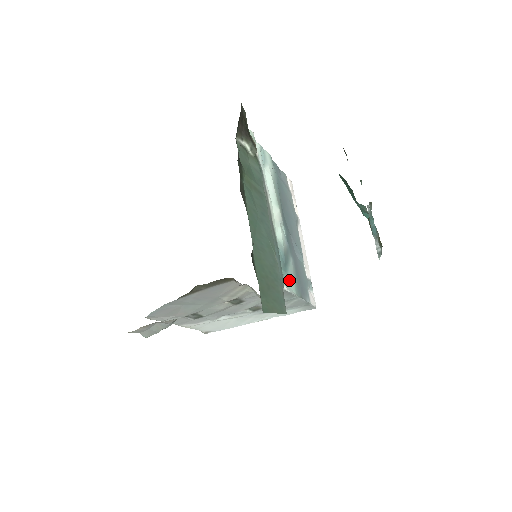
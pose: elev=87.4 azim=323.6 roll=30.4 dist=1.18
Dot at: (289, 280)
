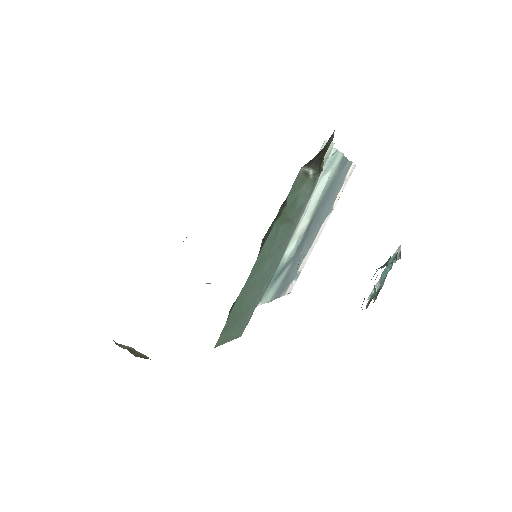
Dot at: (271, 291)
